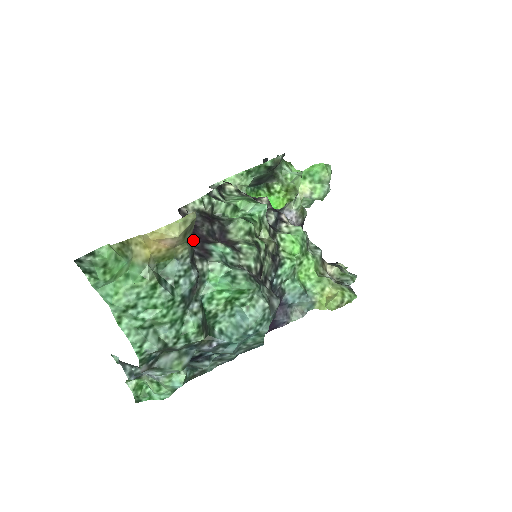
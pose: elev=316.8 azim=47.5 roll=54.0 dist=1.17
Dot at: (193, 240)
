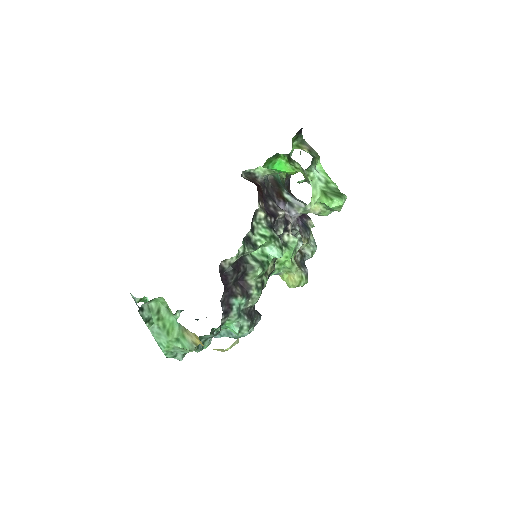
Dot at: occluded
